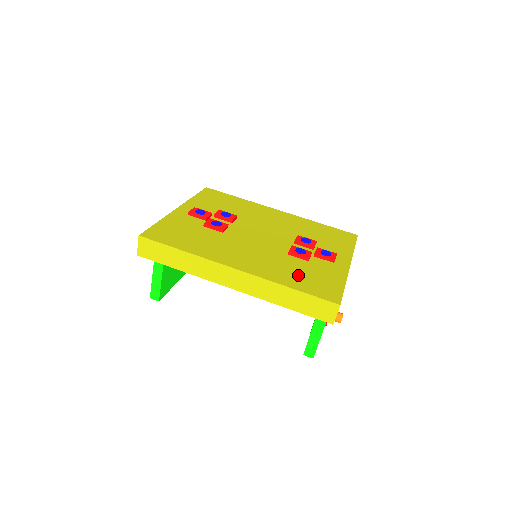
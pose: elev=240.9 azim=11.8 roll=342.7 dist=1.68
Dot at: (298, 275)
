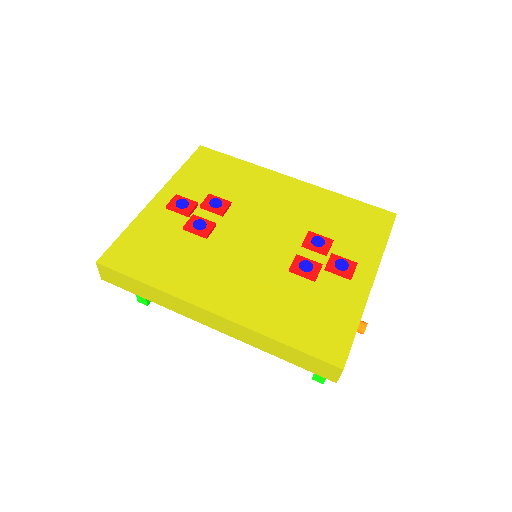
Dot at: (295, 314)
